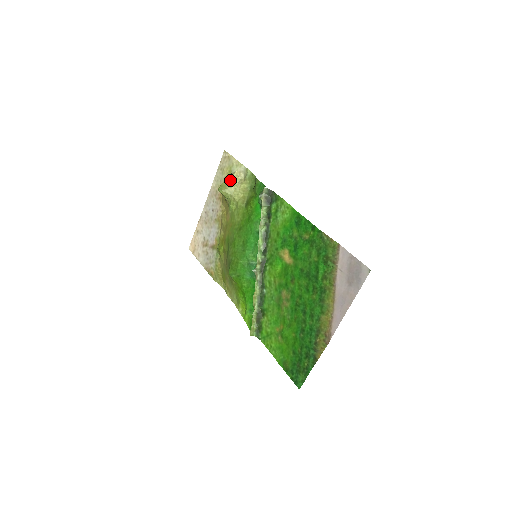
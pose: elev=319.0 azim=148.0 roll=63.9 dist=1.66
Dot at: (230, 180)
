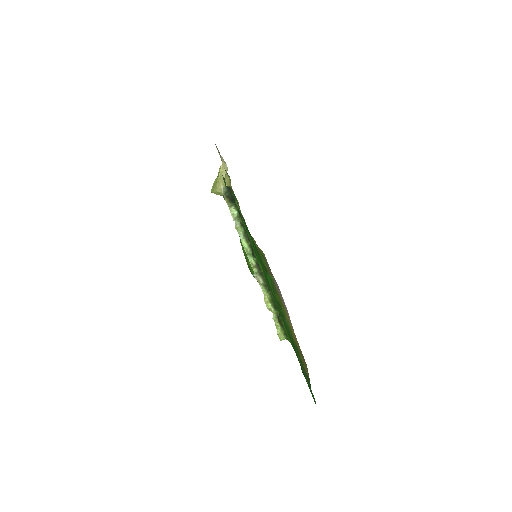
Dot at: (218, 176)
